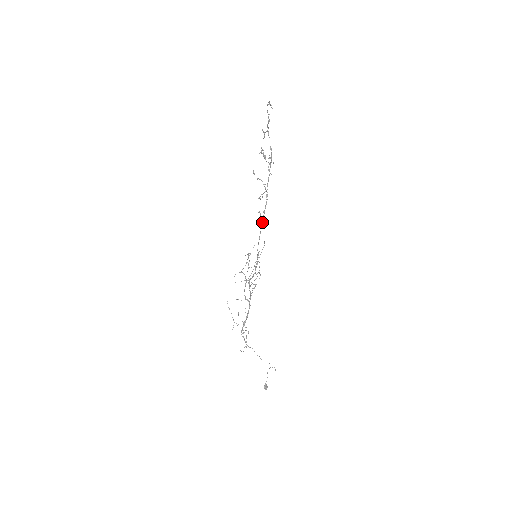
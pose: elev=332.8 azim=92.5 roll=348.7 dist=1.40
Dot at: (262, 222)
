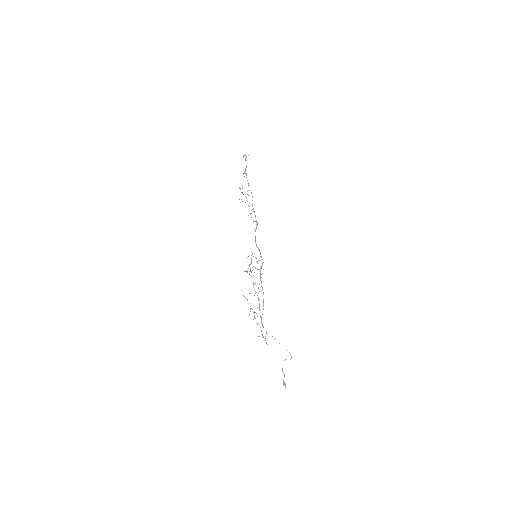
Dot at: occluded
